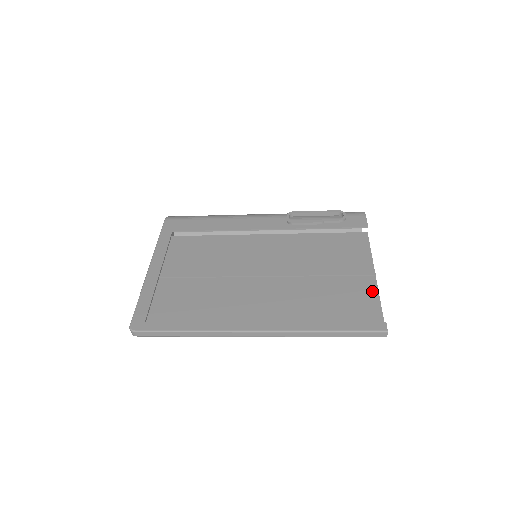
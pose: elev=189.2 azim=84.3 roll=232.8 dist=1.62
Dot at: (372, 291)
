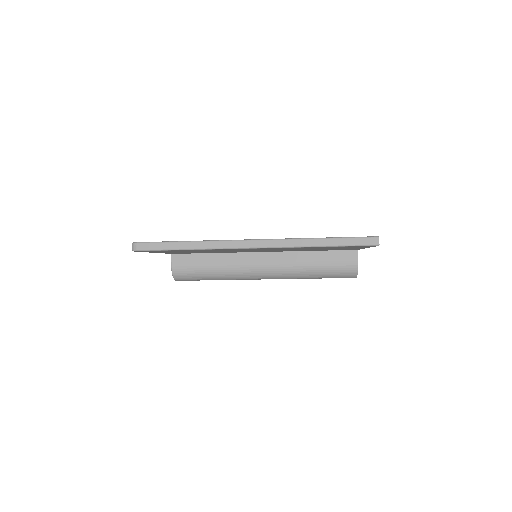
Dot at: occluded
